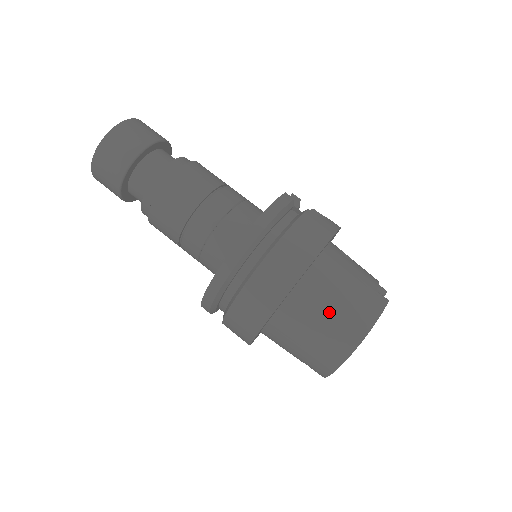
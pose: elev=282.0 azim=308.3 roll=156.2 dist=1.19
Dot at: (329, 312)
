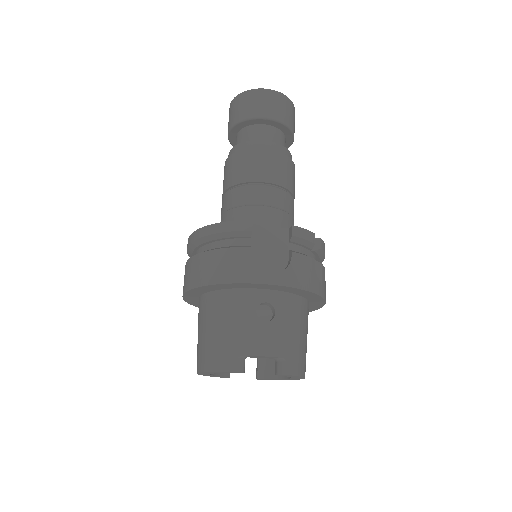
Dot at: (201, 332)
